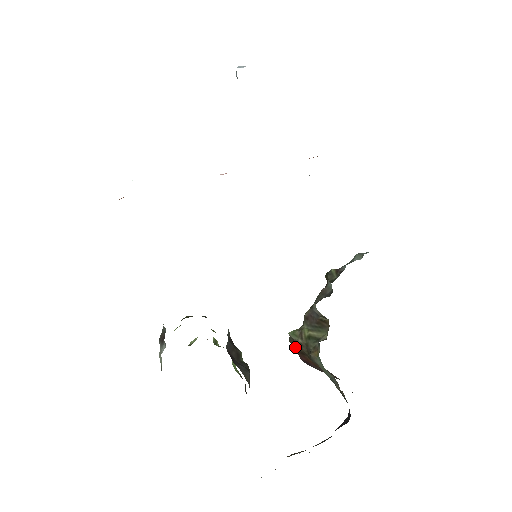
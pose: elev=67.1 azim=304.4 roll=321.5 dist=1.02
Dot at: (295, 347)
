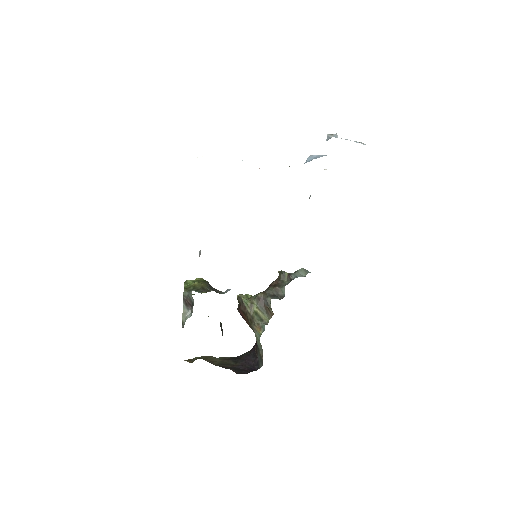
Dot at: (241, 306)
